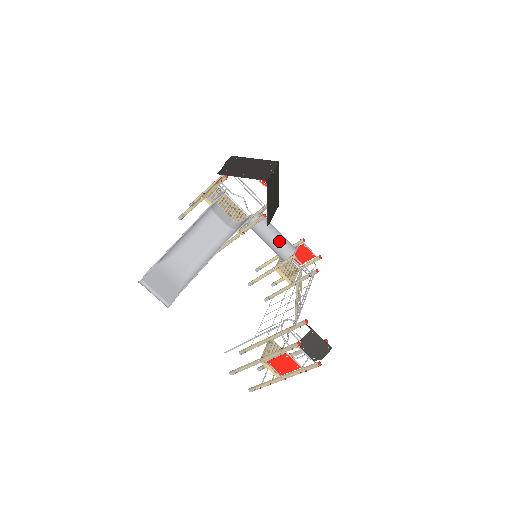
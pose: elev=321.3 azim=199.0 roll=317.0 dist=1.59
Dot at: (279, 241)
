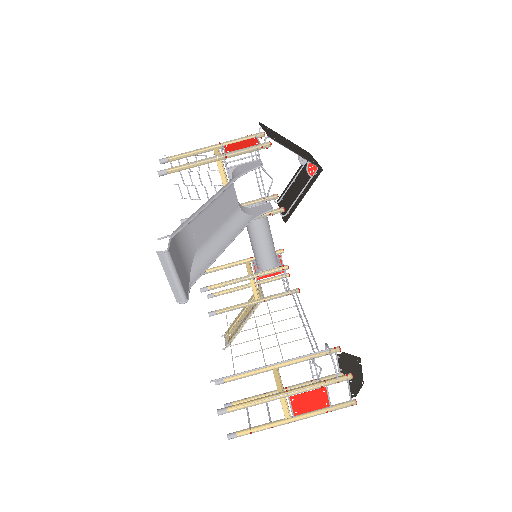
Dot at: (272, 245)
